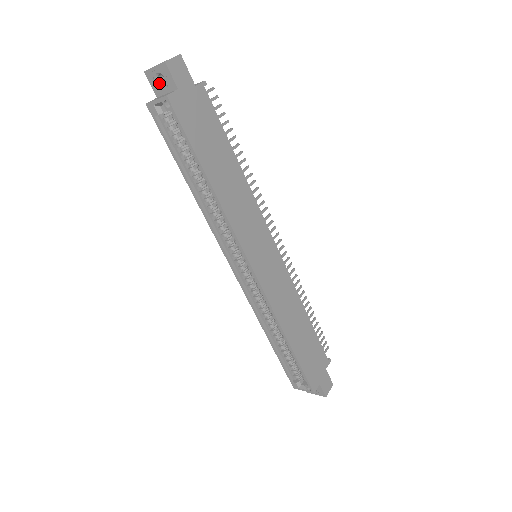
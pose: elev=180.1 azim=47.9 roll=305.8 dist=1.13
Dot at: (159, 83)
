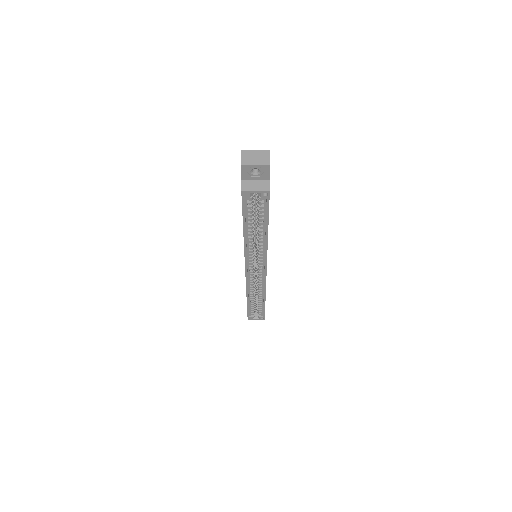
Dot at: (252, 173)
